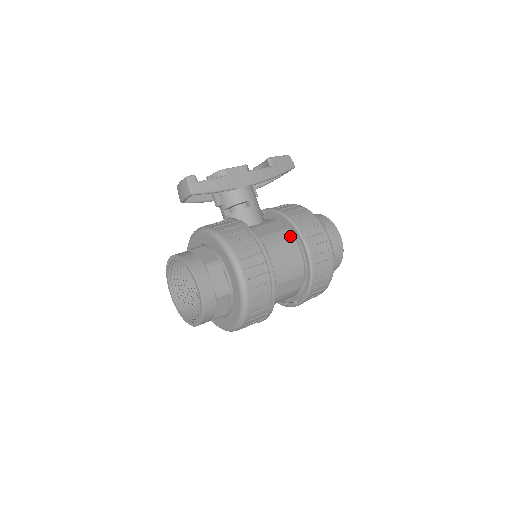
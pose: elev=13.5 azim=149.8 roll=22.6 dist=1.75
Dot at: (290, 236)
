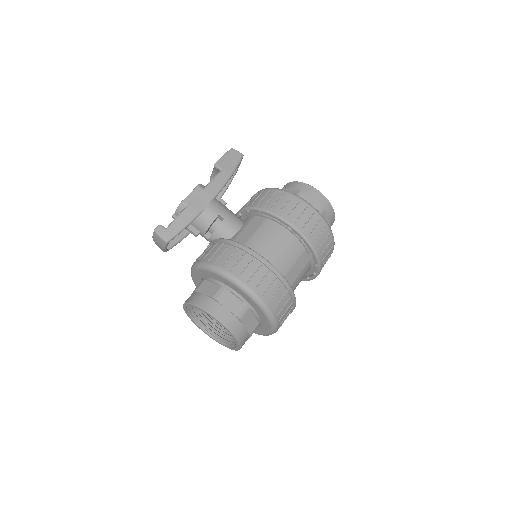
Dot at: (272, 224)
